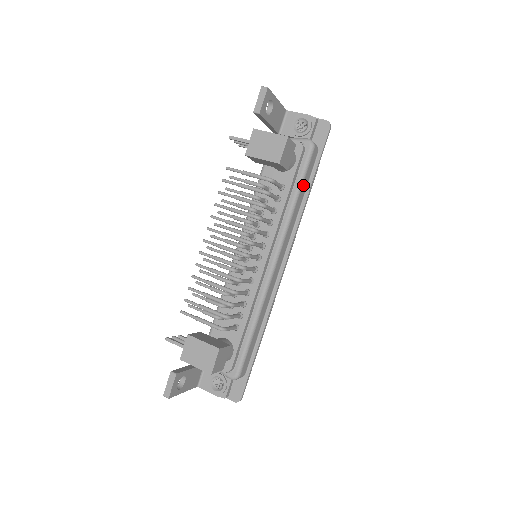
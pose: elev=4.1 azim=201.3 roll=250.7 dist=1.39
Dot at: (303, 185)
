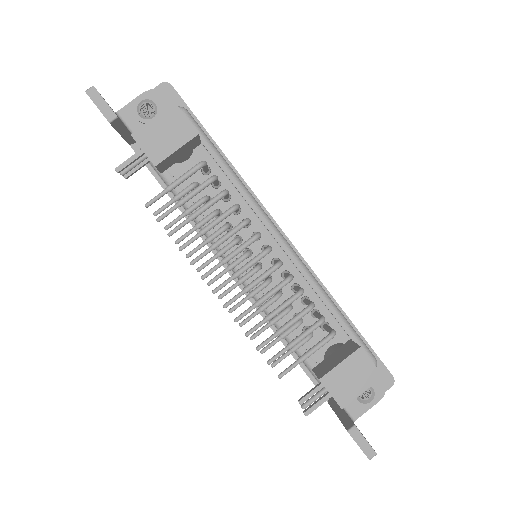
Dot at: (217, 151)
